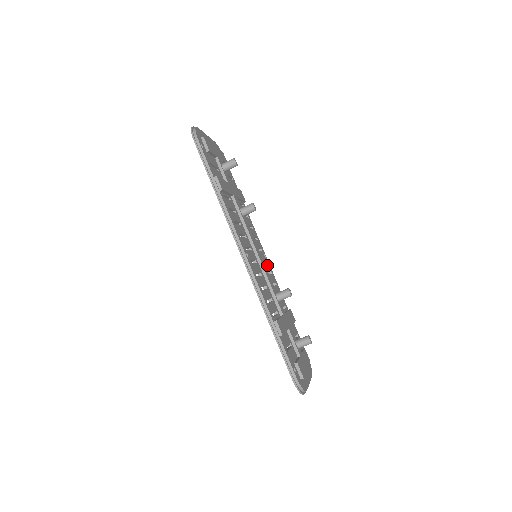
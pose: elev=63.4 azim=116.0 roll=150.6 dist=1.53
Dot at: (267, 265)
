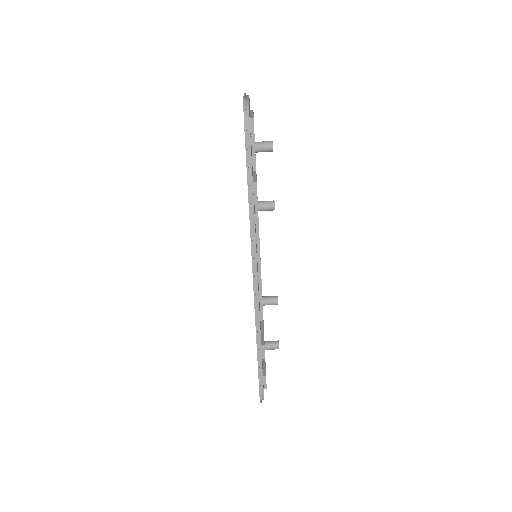
Dot at: occluded
